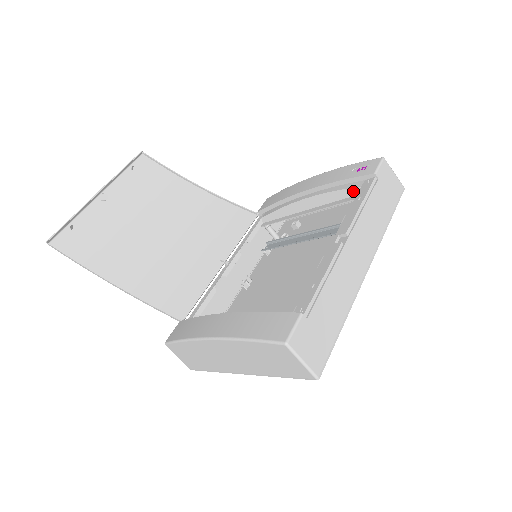
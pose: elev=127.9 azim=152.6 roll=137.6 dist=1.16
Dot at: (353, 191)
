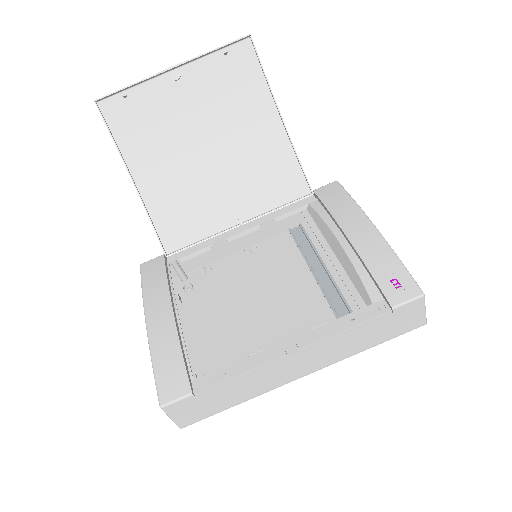
Dot at: (366, 296)
